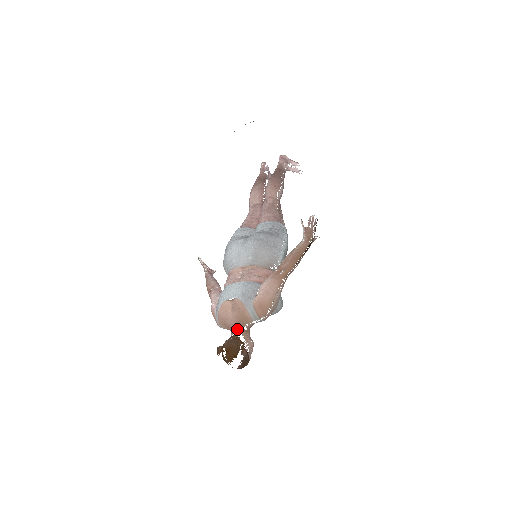
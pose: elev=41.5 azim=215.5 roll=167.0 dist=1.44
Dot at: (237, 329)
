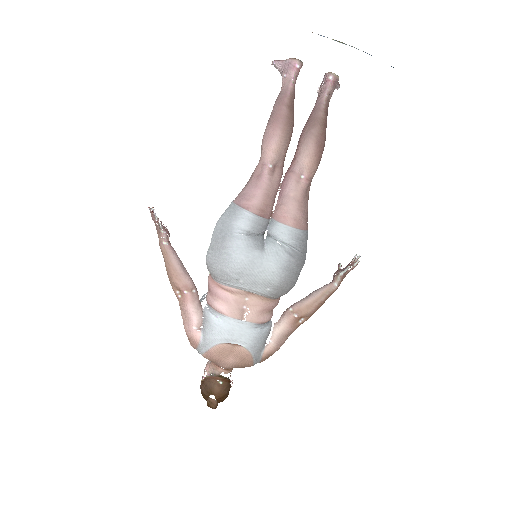
Dot at: (228, 369)
